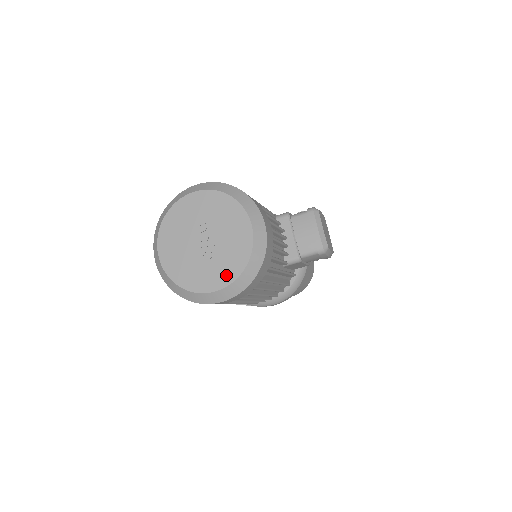
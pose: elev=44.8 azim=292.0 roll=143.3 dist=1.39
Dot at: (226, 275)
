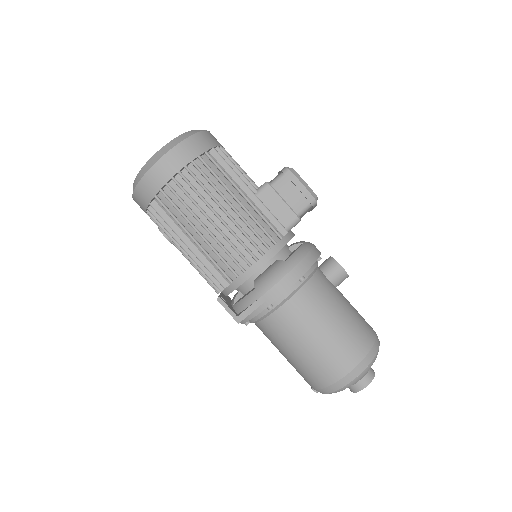
Dot at: occluded
